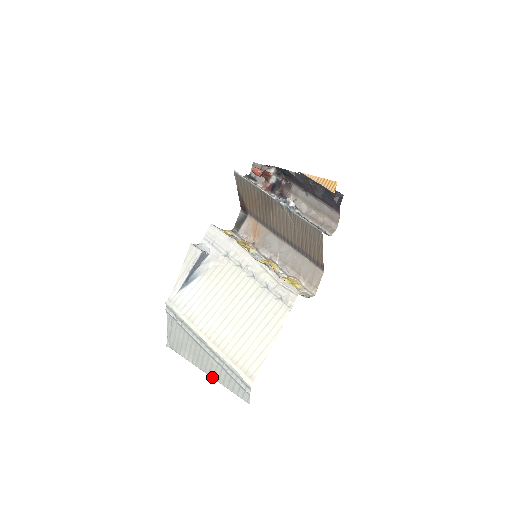
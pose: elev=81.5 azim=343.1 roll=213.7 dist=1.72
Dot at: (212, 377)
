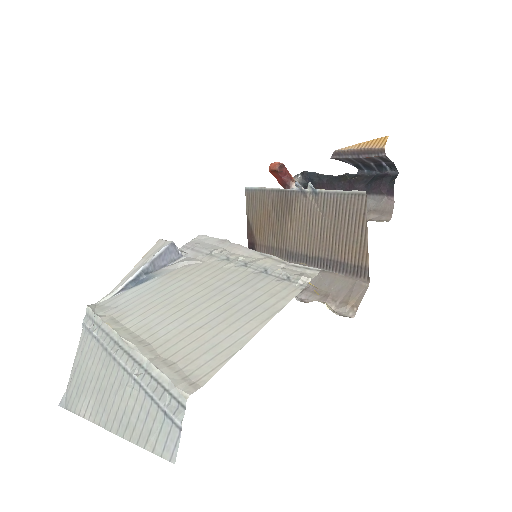
Dot at: (115, 431)
